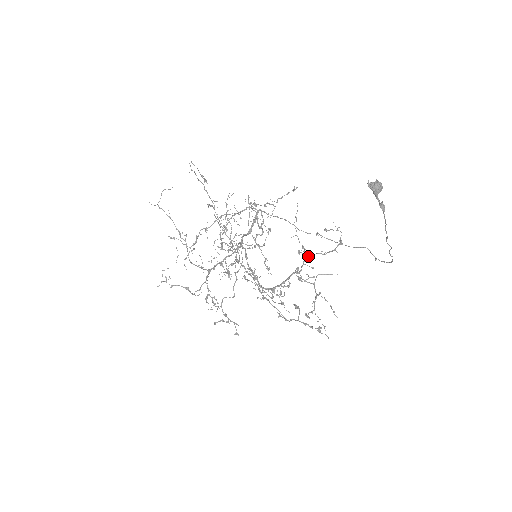
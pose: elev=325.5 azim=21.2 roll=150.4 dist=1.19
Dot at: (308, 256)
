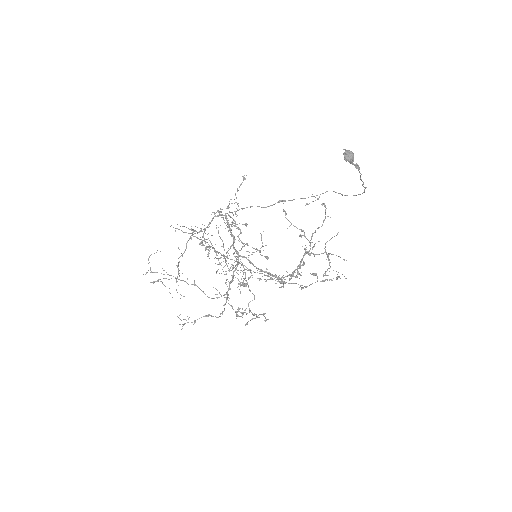
Dot at: (312, 235)
